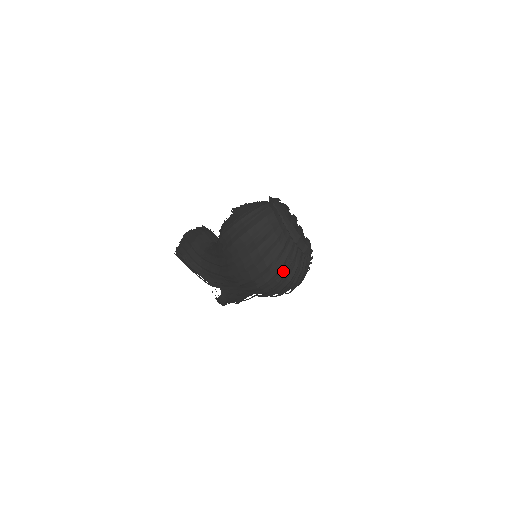
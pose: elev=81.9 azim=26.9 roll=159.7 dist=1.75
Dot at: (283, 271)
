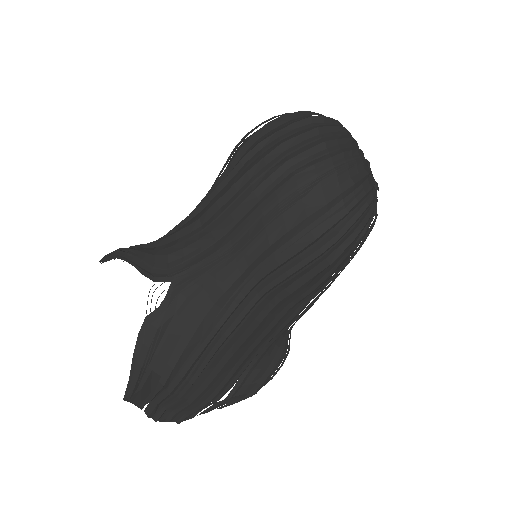
Dot at: (348, 161)
